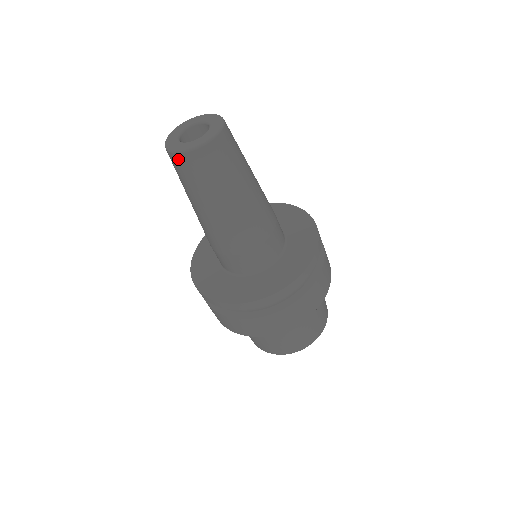
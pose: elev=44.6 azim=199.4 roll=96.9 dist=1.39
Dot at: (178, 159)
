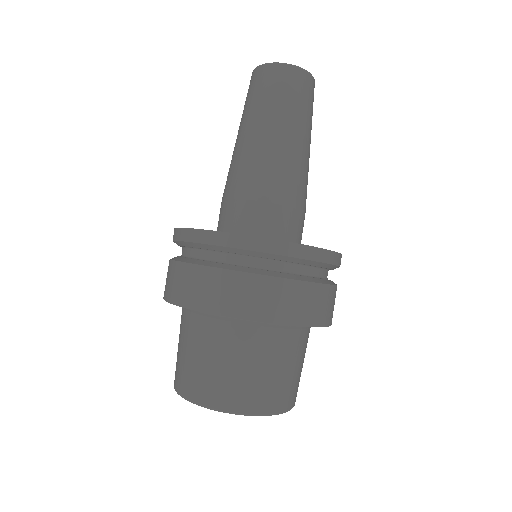
Dot at: (296, 73)
